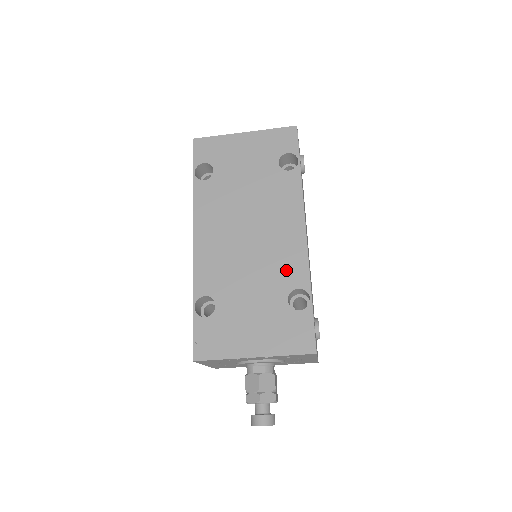
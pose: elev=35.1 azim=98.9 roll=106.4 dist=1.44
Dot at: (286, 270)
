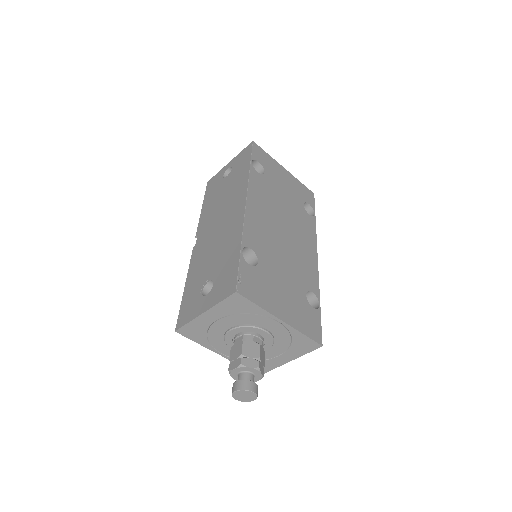
Dot at: (306, 274)
